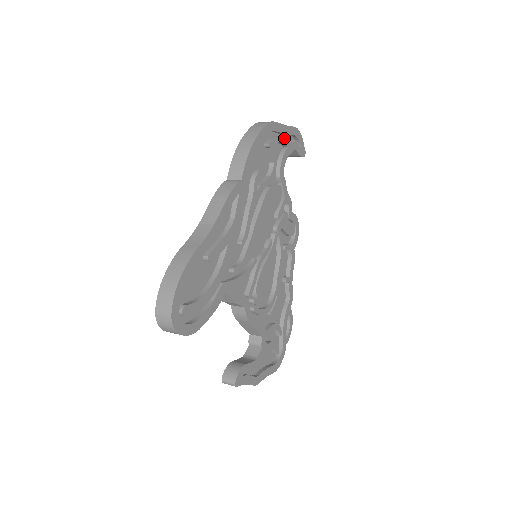
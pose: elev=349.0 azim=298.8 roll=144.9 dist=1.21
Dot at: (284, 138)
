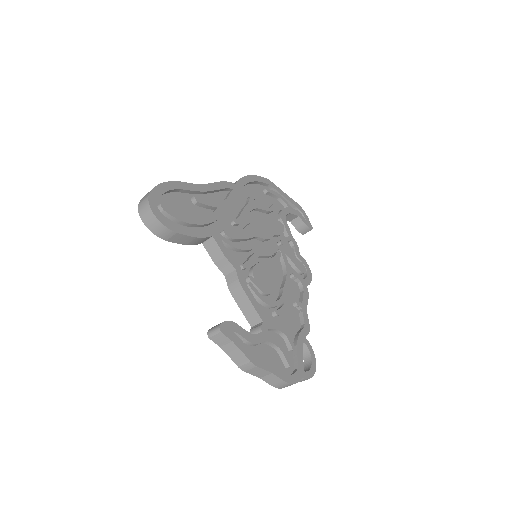
Dot at: (284, 199)
